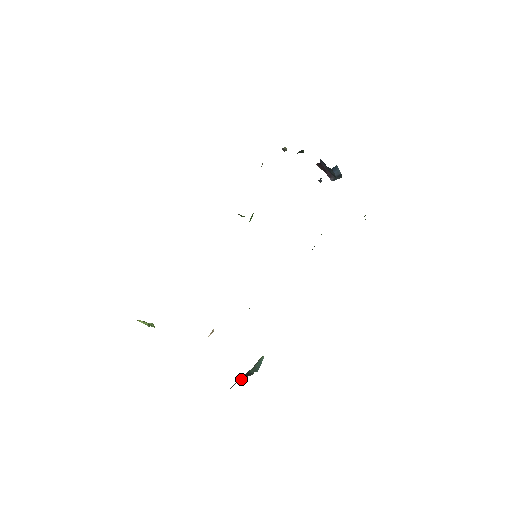
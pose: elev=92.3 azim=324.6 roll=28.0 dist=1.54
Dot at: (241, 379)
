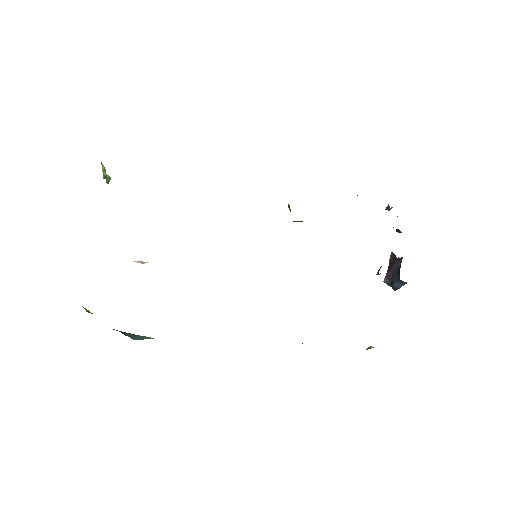
Dot at: occluded
